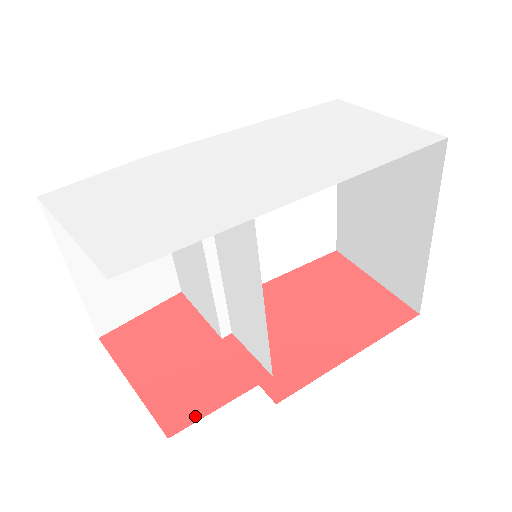
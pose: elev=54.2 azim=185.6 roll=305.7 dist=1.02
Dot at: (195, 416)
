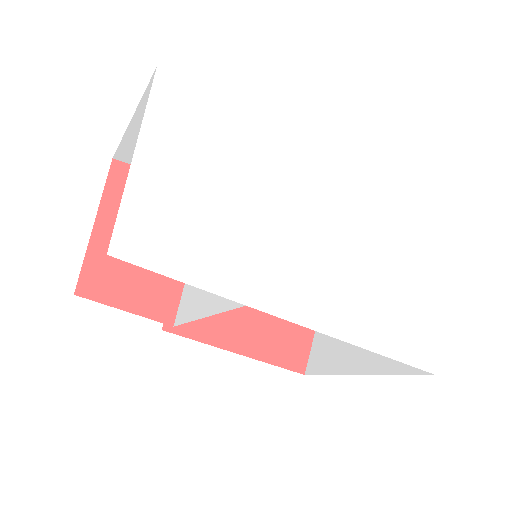
Dot at: (104, 298)
